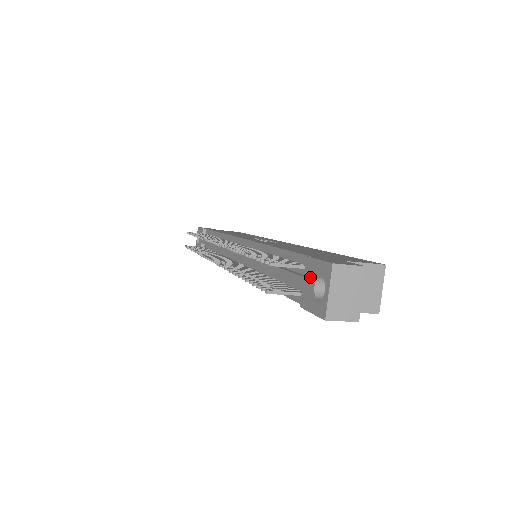
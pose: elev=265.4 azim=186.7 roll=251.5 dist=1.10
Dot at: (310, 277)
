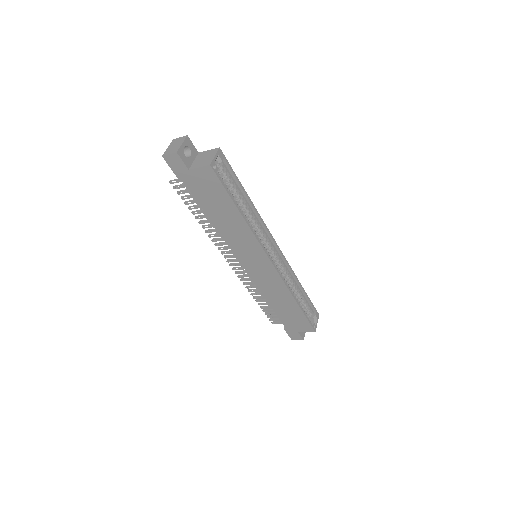
Dot at: occluded
